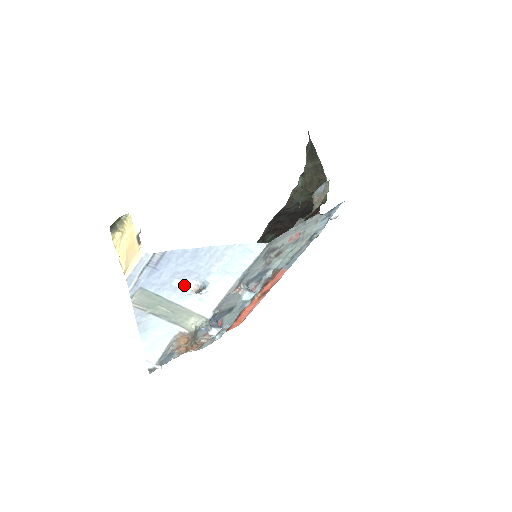
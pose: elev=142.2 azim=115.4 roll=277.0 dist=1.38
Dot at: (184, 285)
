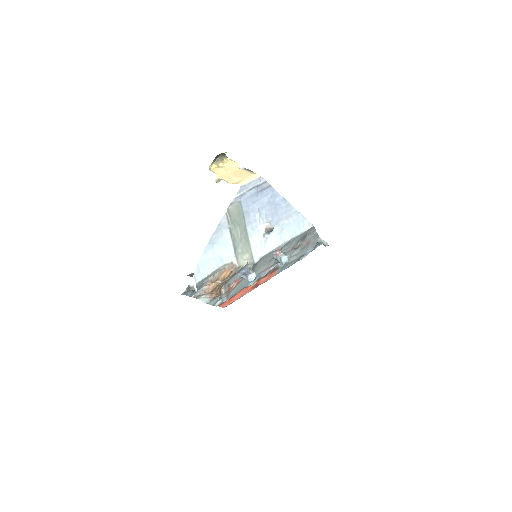
Dot at: (261, 221)
